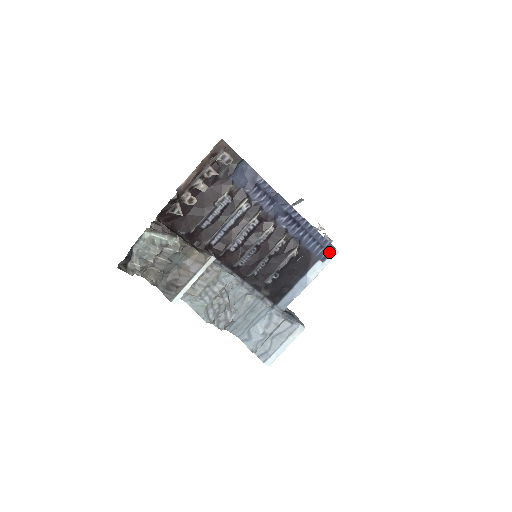
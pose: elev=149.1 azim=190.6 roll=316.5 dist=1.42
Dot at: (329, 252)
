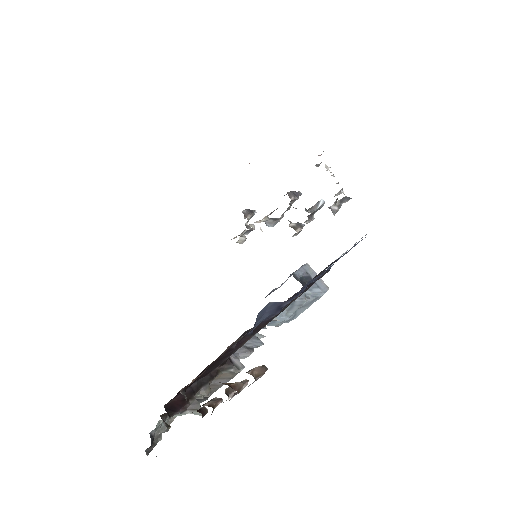
Dot at: occluded
